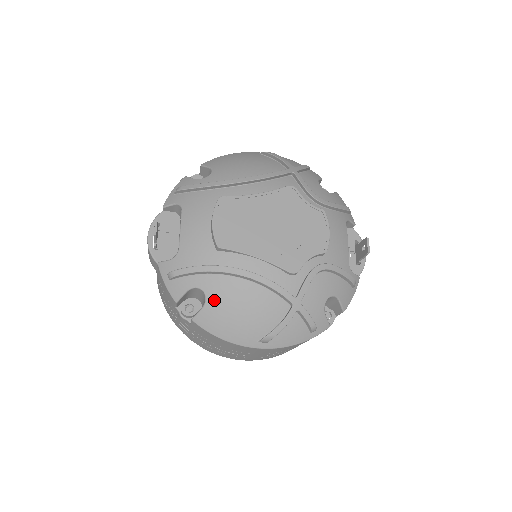
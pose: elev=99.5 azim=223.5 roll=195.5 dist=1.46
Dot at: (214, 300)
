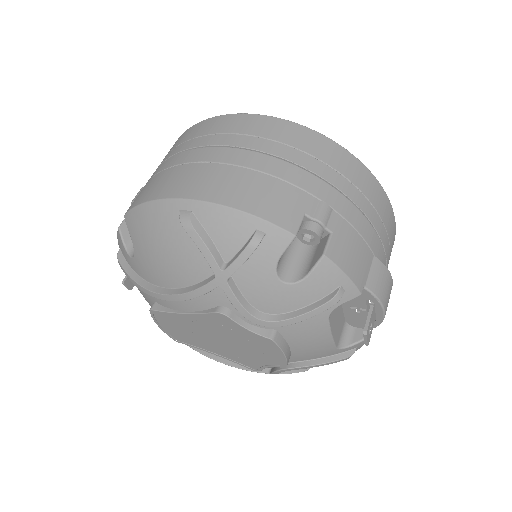
Dot at: occluded
